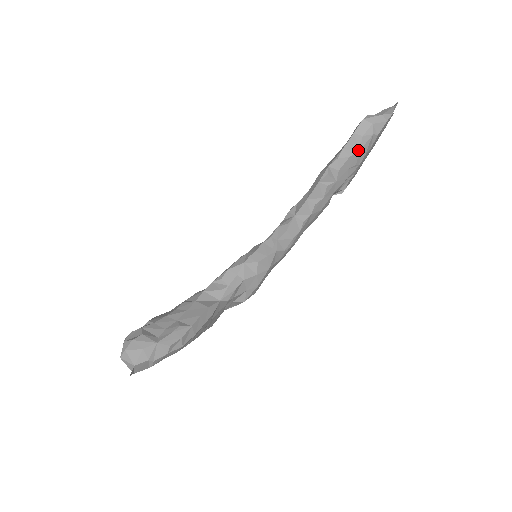
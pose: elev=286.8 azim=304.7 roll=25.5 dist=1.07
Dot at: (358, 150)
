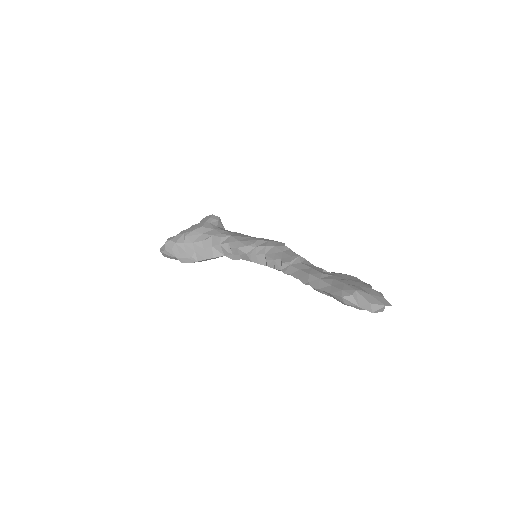
Dot at: (332, 296)
